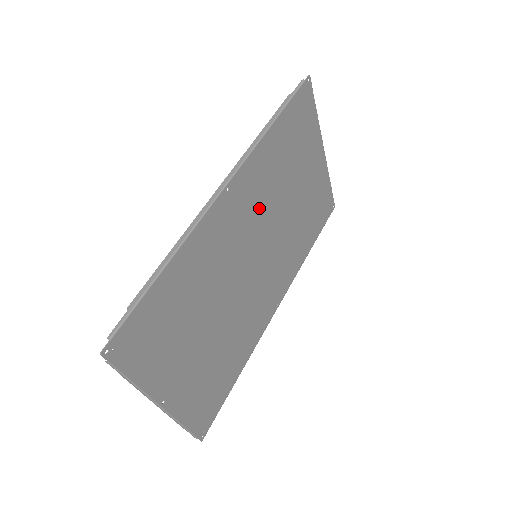
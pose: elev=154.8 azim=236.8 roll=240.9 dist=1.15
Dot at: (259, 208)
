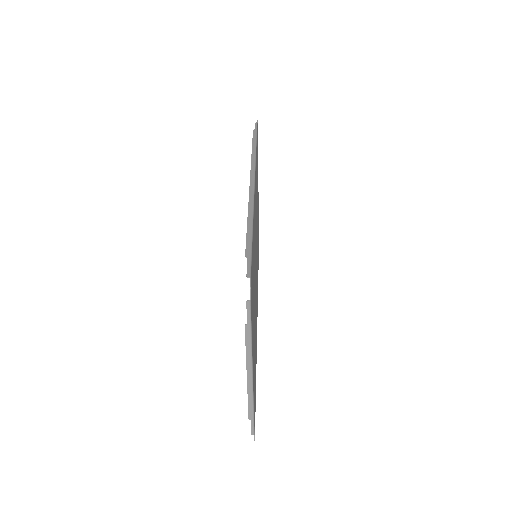
Dot at: (256, 212)
